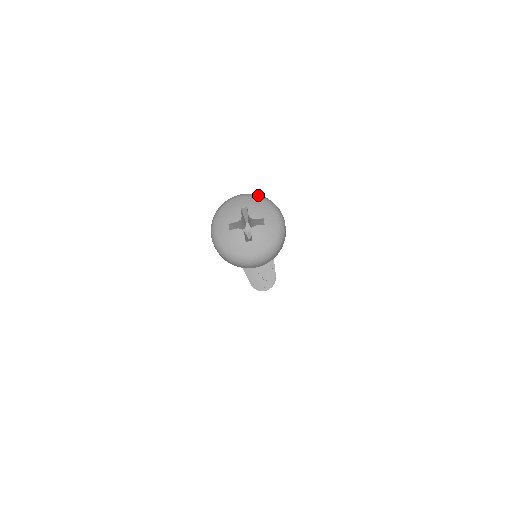
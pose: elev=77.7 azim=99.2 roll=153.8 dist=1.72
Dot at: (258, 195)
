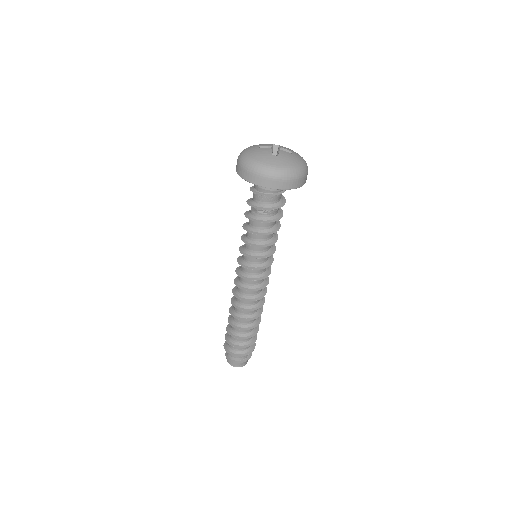
Dot at: occluded
